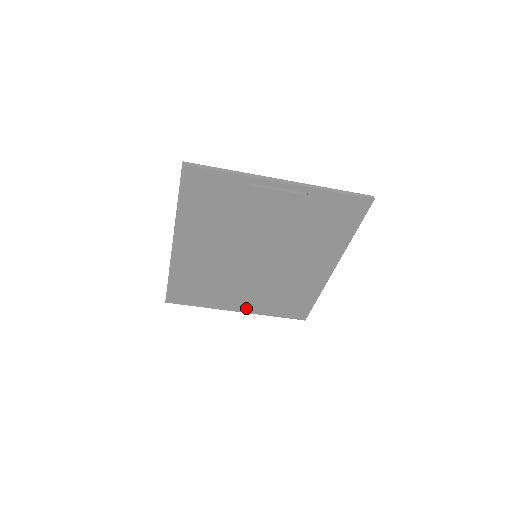
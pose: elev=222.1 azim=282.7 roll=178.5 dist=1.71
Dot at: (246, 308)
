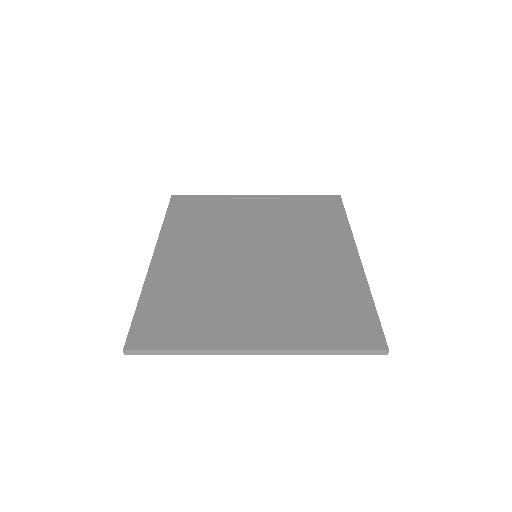
Dot at: (270, 340)
